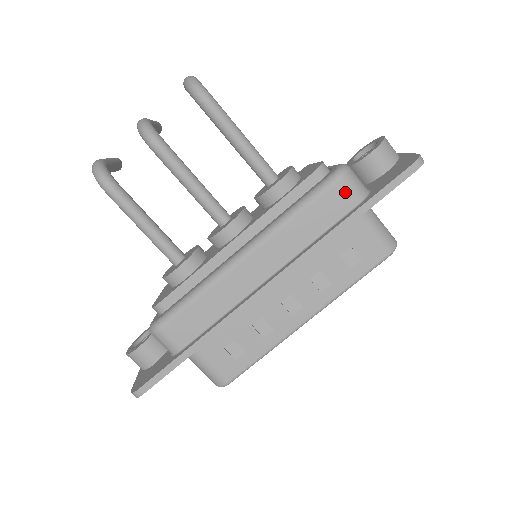
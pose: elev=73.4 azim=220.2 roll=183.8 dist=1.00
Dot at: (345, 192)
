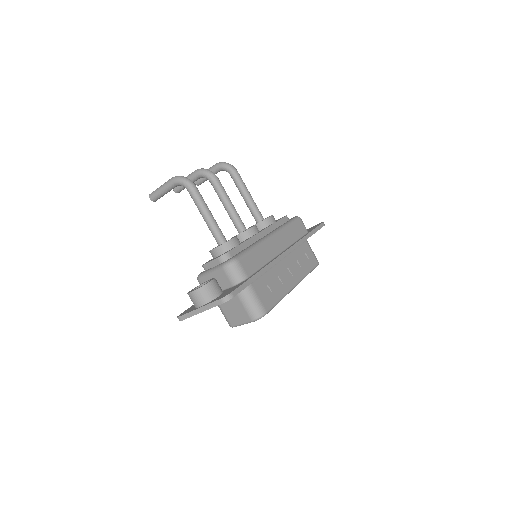
Dot at: (303, 225)
